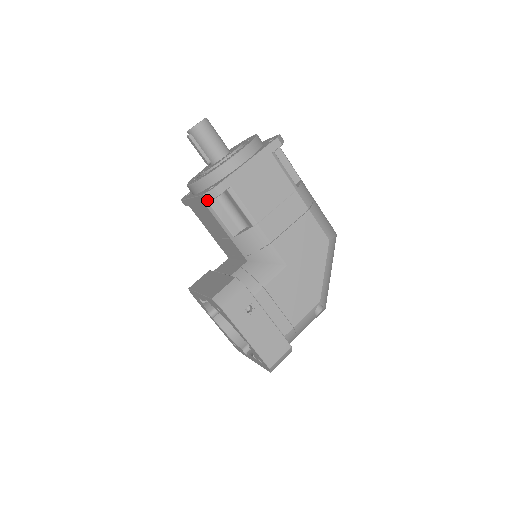
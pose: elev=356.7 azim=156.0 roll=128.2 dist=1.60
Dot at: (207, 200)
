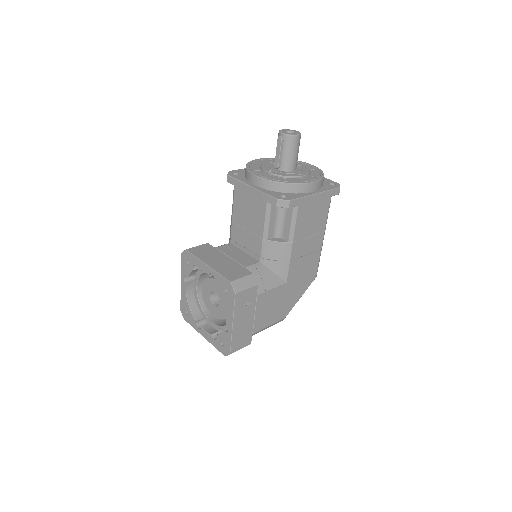
Dot at: (276, 204)
